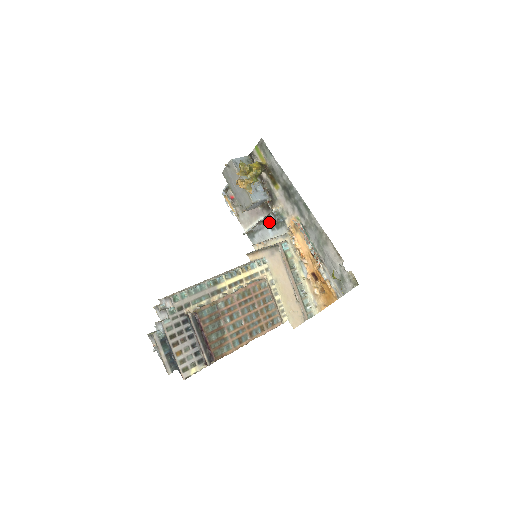
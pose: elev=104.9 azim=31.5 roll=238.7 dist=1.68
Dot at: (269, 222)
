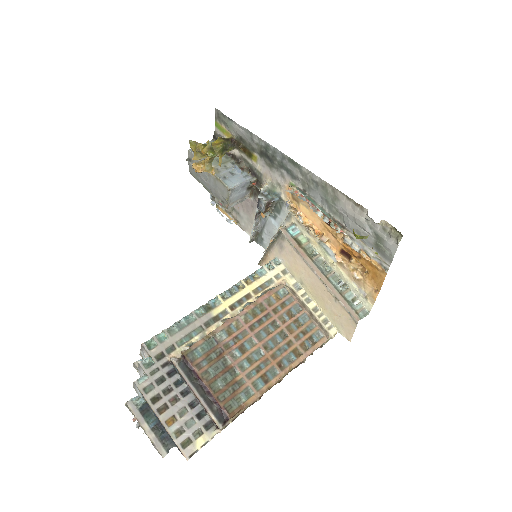
Dot at: (263, 208)
